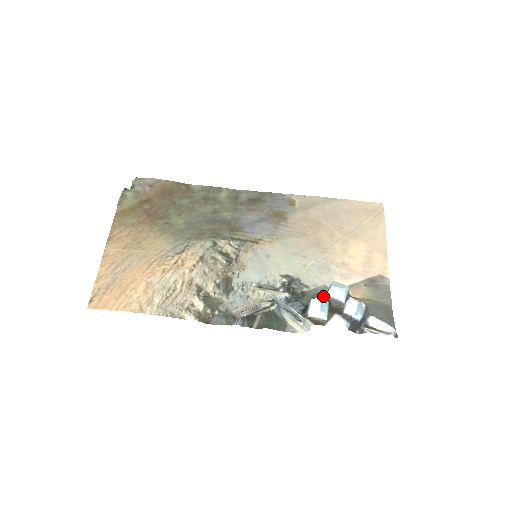
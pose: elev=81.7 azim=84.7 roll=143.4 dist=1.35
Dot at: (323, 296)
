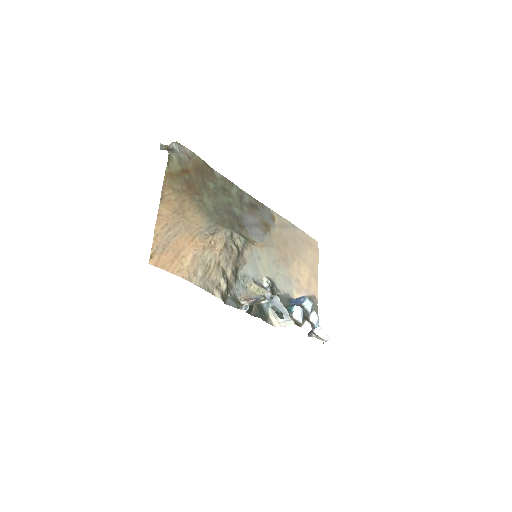
Dot at: (299, 305)
